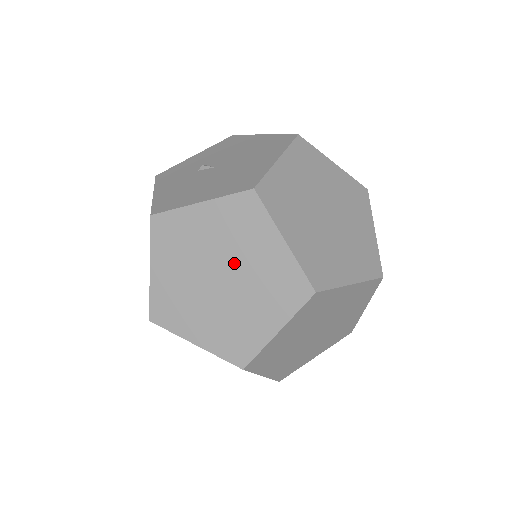
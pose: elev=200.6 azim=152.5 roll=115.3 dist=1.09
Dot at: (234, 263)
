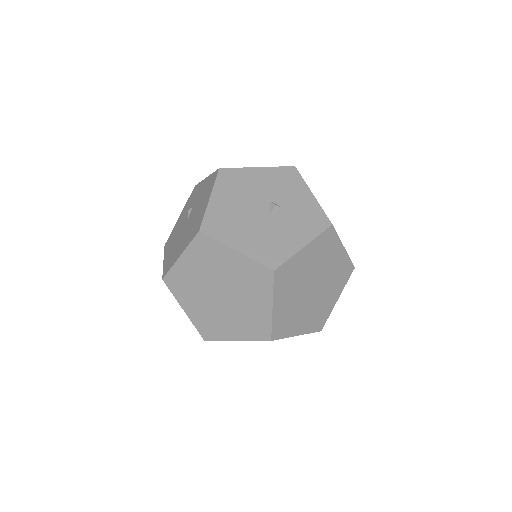
Dot at: occluded
